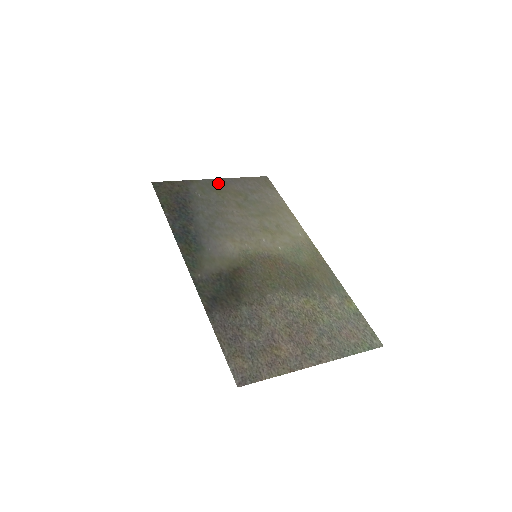
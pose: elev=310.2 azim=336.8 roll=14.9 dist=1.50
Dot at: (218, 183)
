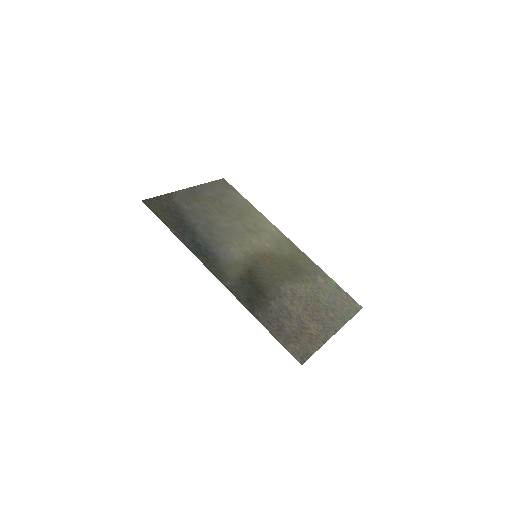
Dot at: (193, 192)
